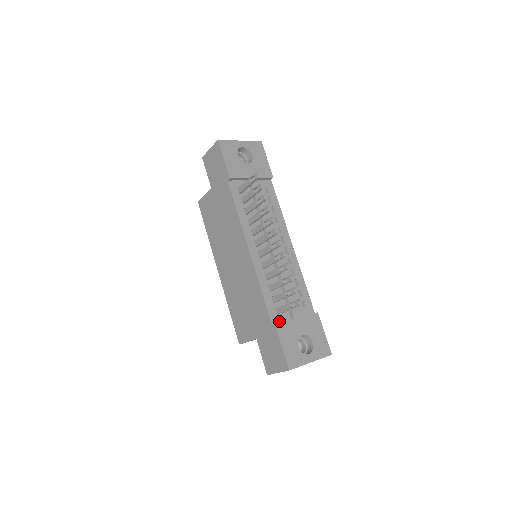
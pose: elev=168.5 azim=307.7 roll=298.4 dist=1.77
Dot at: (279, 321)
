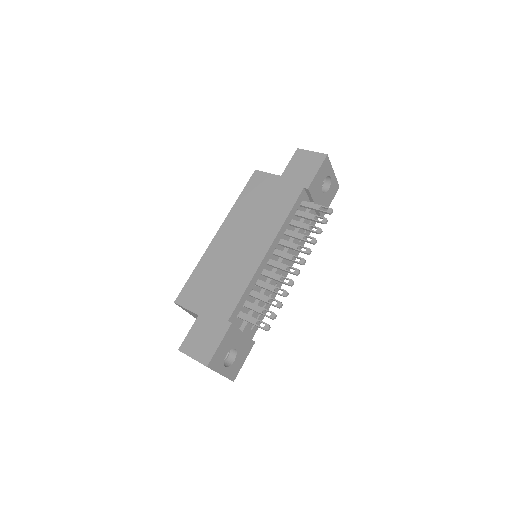
Dot at: (233, 322)
